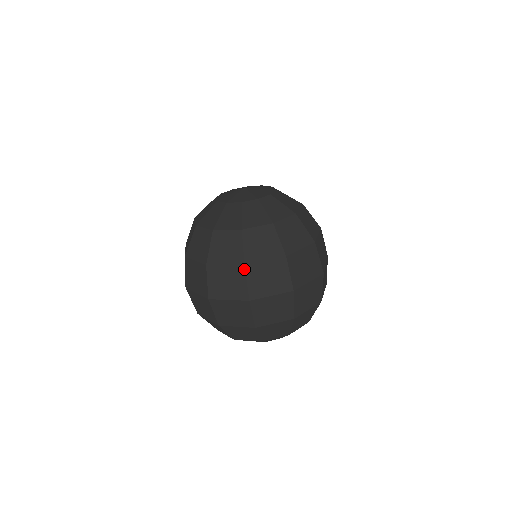
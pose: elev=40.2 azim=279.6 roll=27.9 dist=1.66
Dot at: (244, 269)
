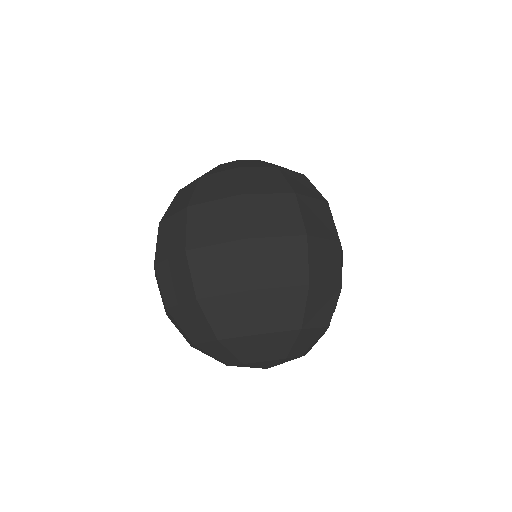
Dot at: (186, 211)
